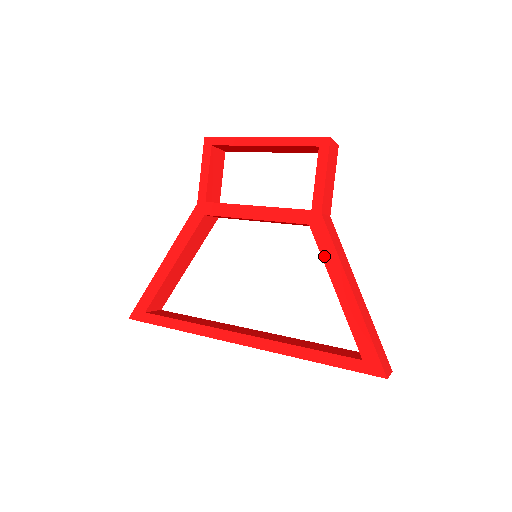
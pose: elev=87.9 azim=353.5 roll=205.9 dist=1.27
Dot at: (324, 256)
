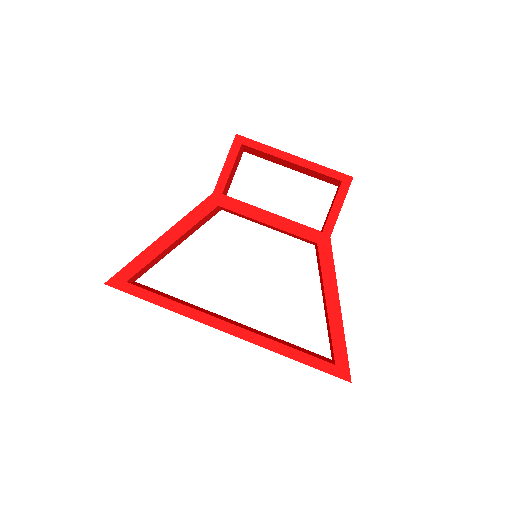
Dot at: (324, 273)
